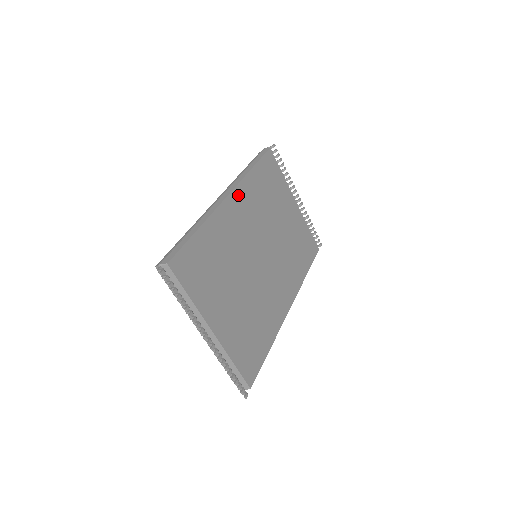
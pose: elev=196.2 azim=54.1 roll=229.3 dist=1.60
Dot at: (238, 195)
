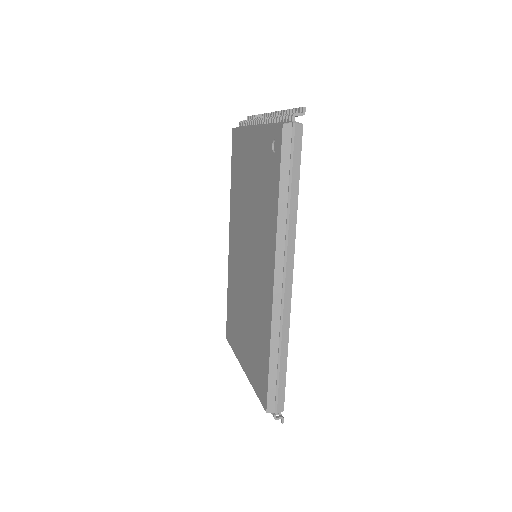
Dot at: occluded
